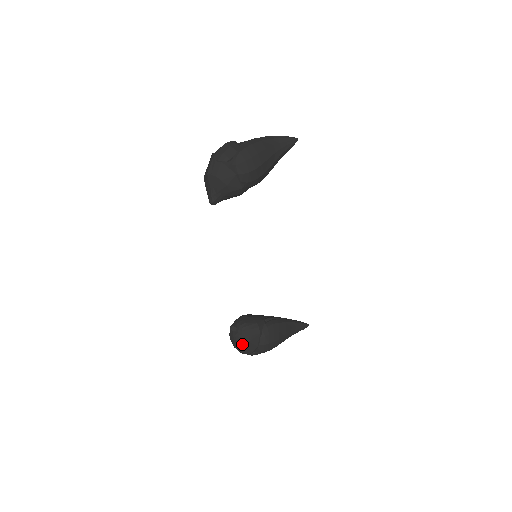
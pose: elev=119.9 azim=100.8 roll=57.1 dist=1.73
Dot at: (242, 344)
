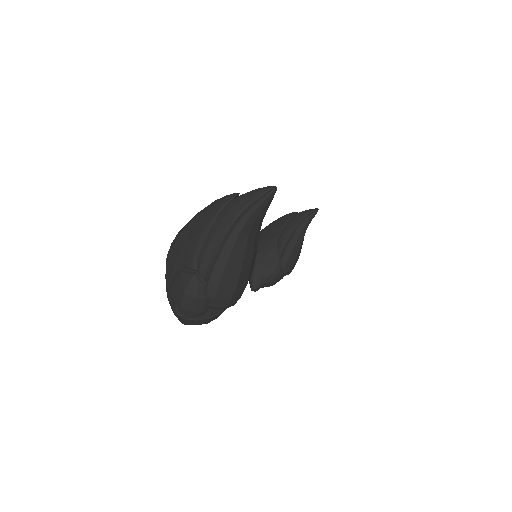
Dot at: occluded
